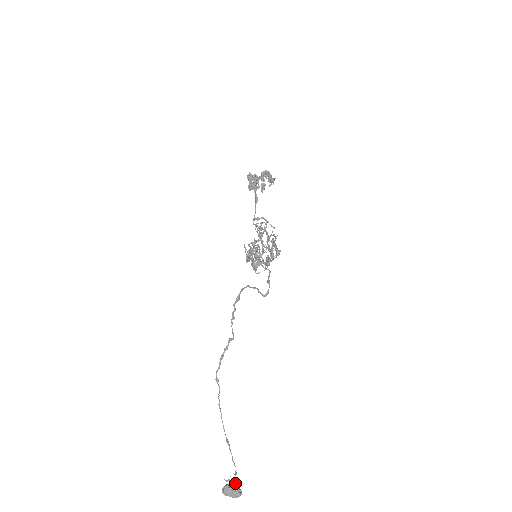
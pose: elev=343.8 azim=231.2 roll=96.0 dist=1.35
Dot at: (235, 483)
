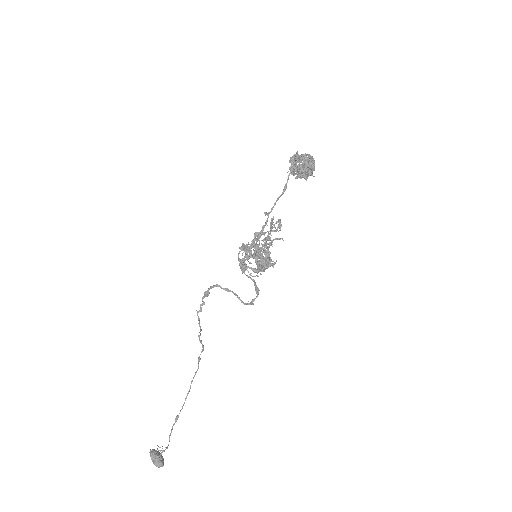
Dot at: (160, 454)
